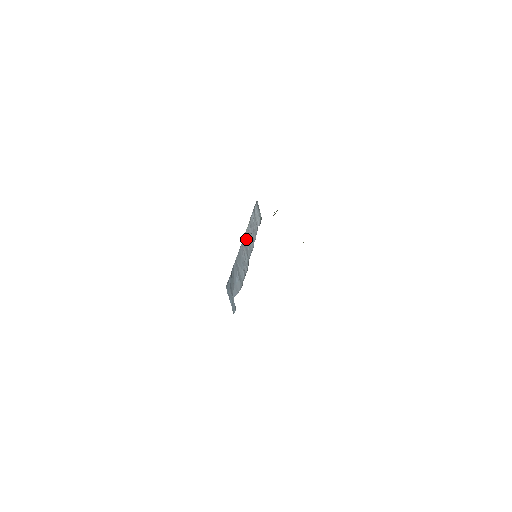
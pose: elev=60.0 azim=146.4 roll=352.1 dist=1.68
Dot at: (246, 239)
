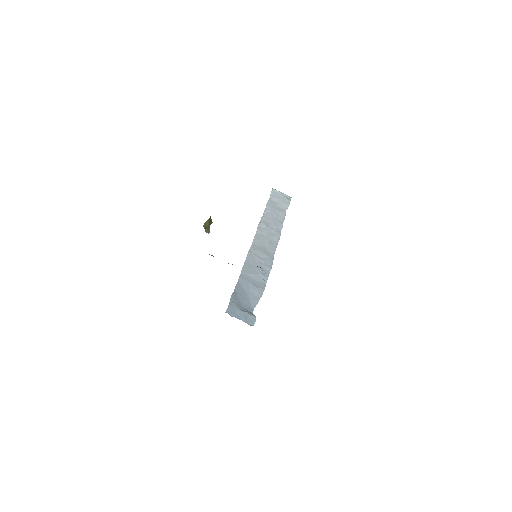
Dot at: (259, 240)
